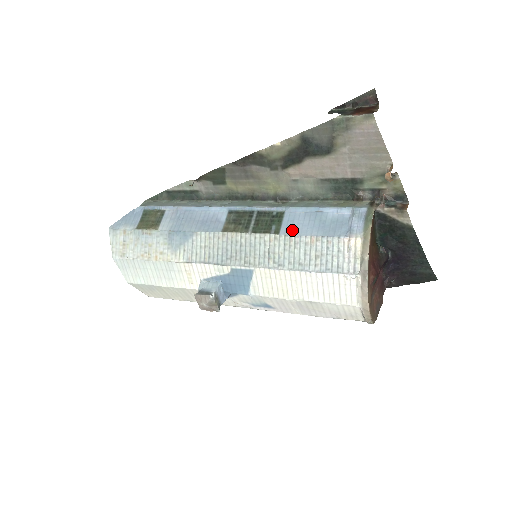
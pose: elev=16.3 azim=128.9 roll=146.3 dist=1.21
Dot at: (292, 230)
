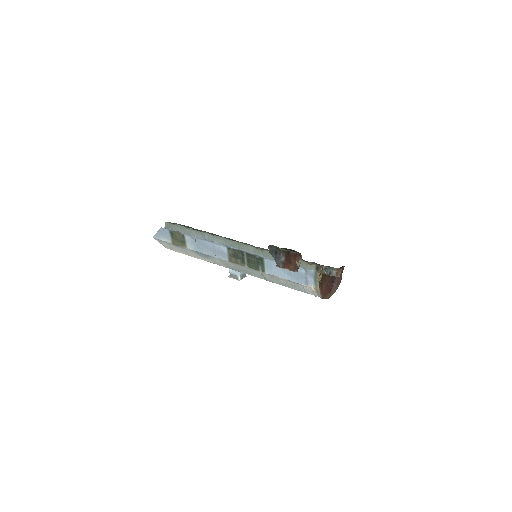
Dot at: (272, 272)
